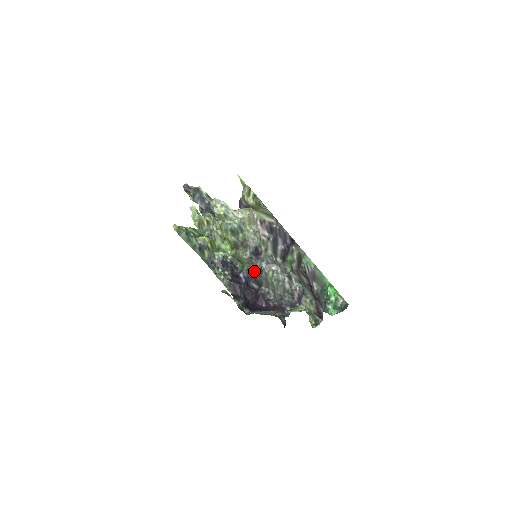
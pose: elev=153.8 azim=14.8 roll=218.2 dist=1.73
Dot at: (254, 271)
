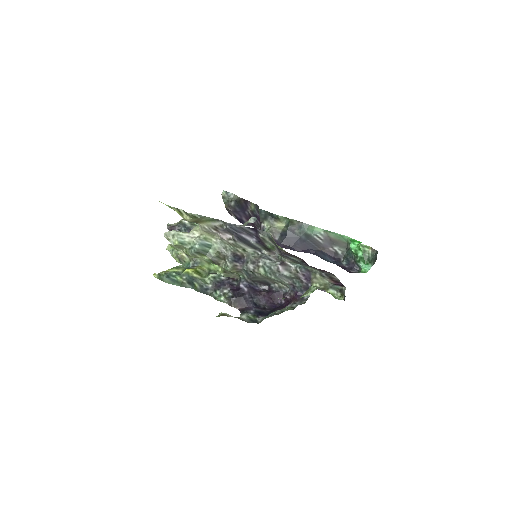
Dot at: (248, 276)
